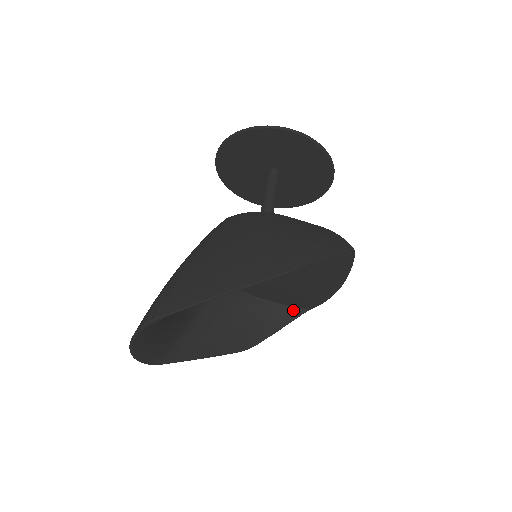
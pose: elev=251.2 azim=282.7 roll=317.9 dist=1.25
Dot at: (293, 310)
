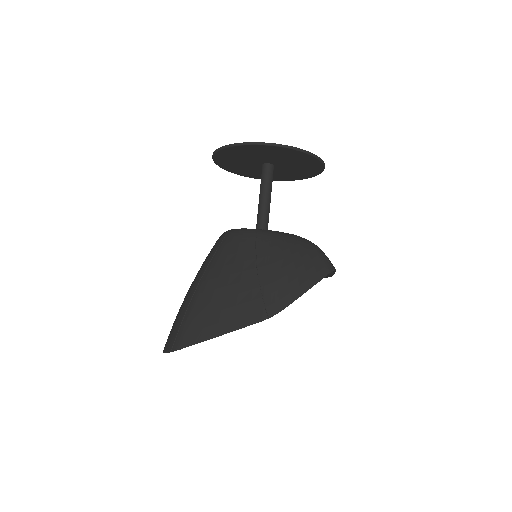
Dot at: occluded
